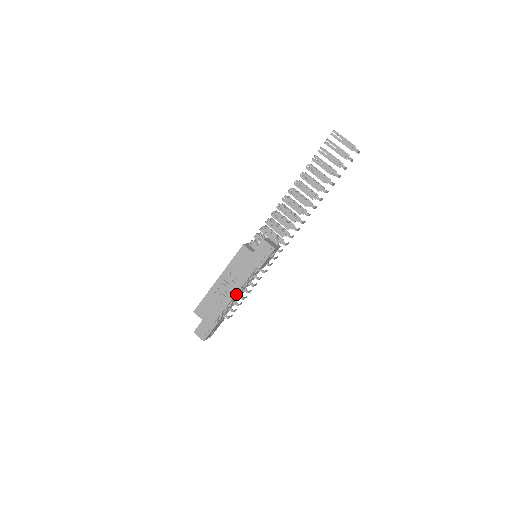
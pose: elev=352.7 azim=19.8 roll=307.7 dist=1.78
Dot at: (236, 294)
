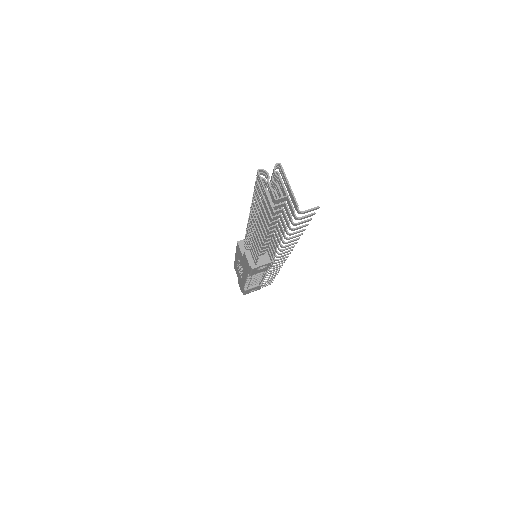
Dot at: (246, 280)
